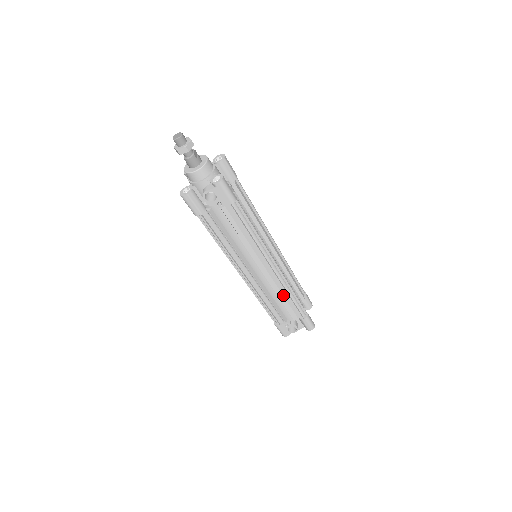
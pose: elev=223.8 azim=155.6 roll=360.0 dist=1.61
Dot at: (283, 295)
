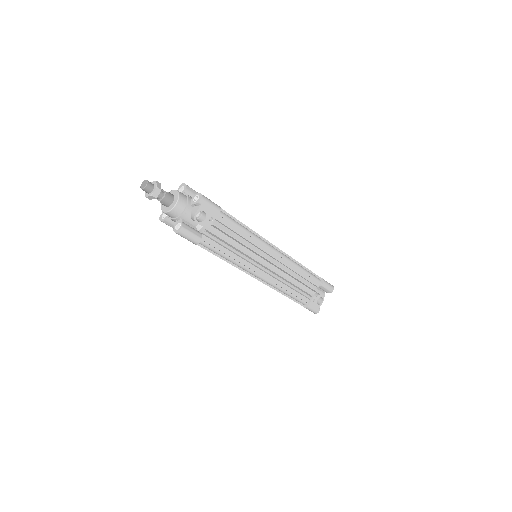
Dot at: (297, 273)
